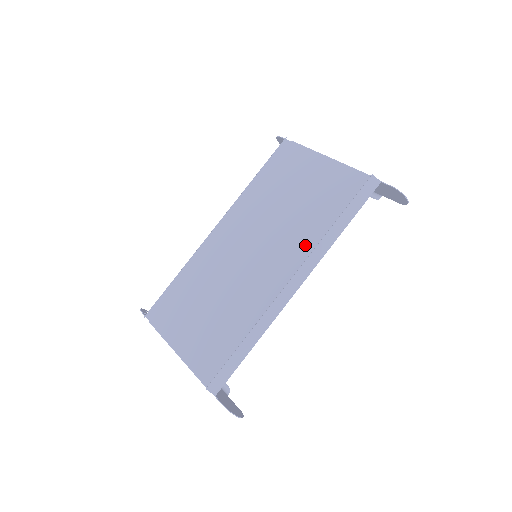
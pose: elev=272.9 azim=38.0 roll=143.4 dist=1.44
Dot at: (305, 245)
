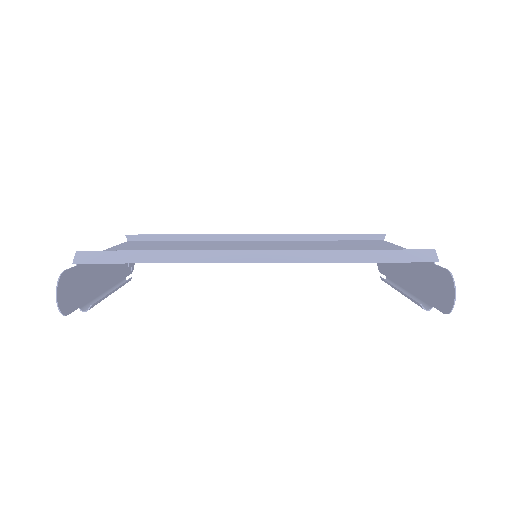
Dot at: occluded
